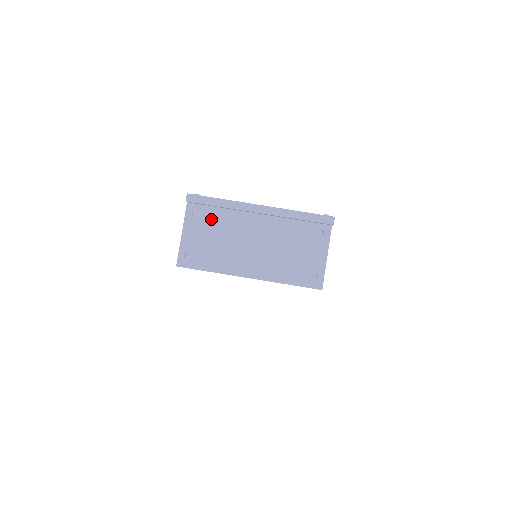
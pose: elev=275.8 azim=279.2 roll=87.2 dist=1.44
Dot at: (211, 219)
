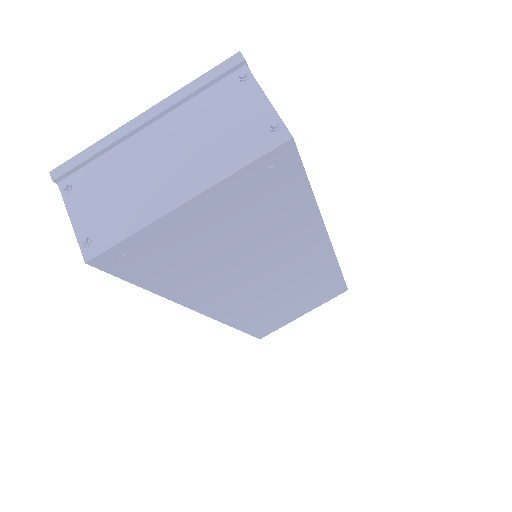
Dot at: (96, 177)
